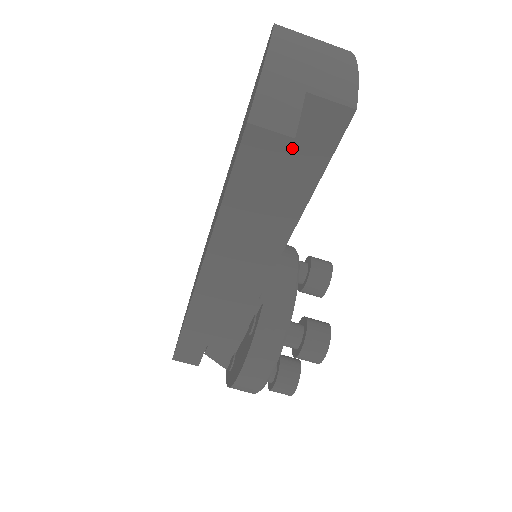
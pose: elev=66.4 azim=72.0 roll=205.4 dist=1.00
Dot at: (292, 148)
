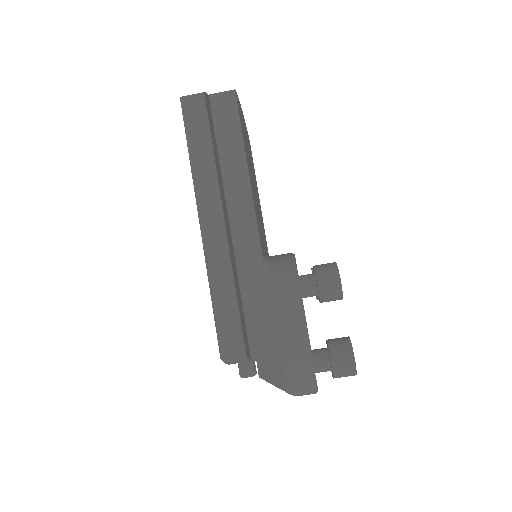
Dot at: (218, 126)
